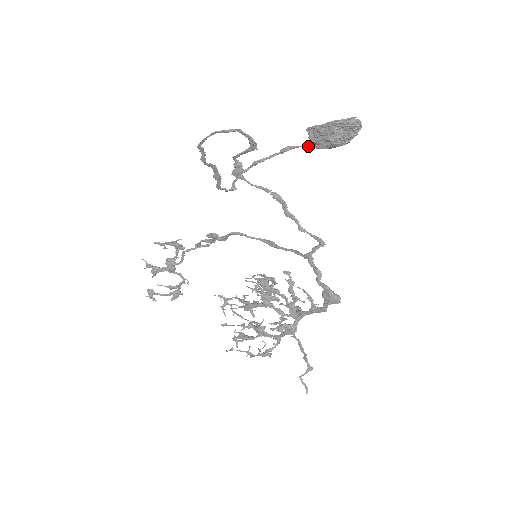
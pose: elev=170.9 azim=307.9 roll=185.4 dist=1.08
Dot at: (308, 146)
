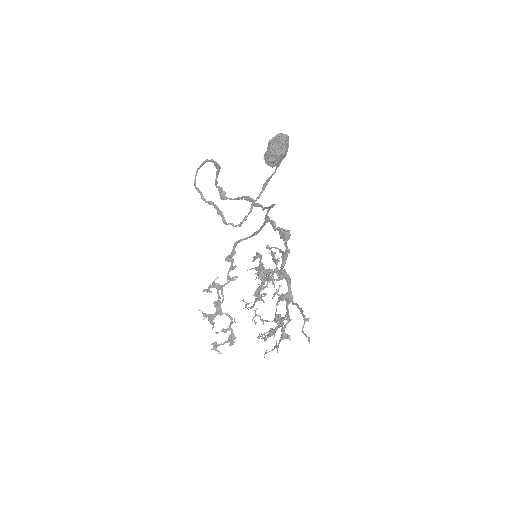
Dot at: occluded
